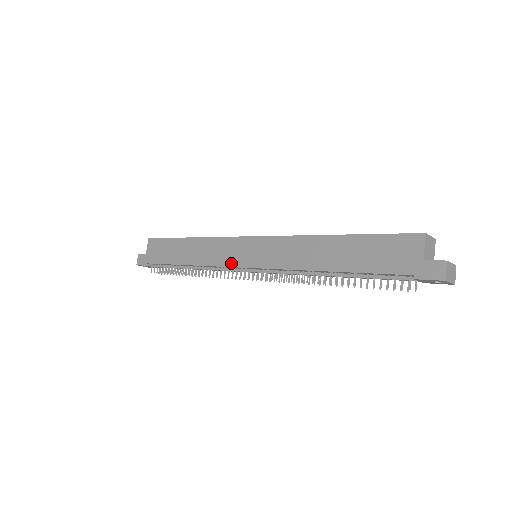
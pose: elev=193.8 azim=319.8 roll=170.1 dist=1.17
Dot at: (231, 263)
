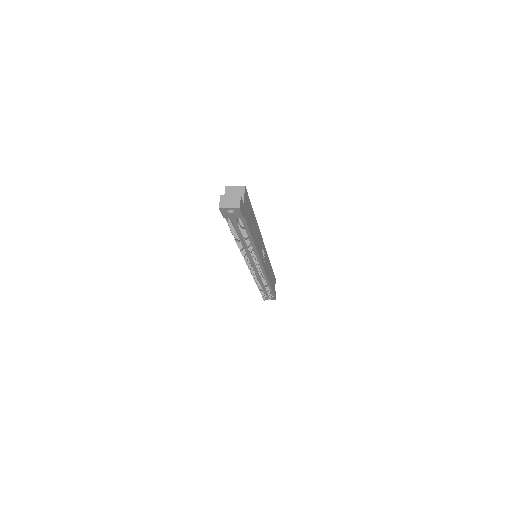
Dot at: occluded
